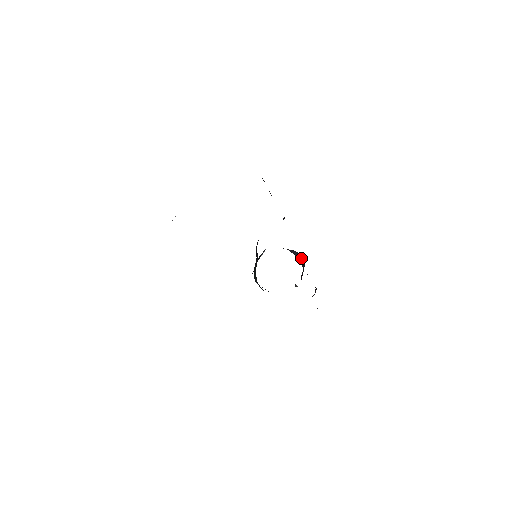
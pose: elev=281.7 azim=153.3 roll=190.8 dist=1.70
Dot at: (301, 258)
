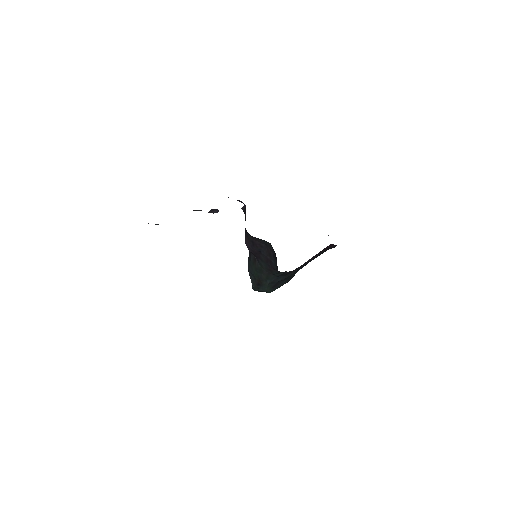
Dot at: occluded
